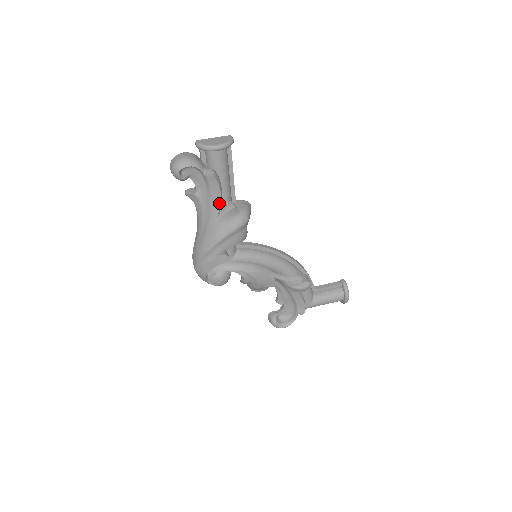
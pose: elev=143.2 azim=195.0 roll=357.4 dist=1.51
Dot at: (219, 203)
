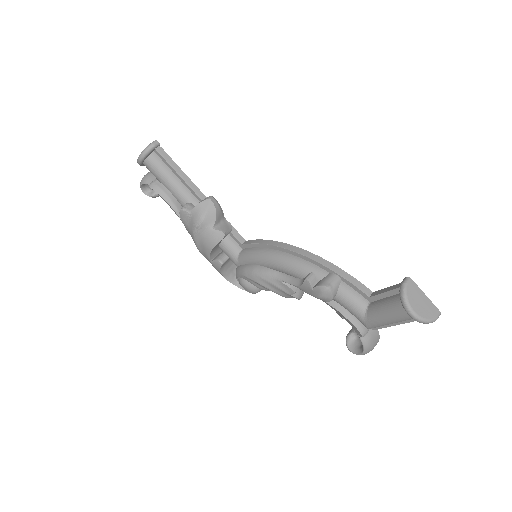
Dot at: (173, 210)
